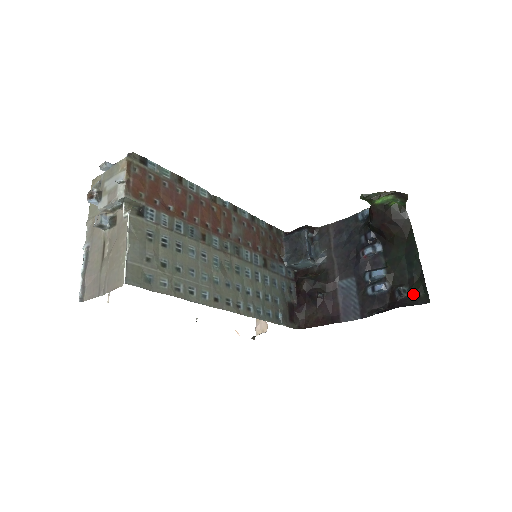
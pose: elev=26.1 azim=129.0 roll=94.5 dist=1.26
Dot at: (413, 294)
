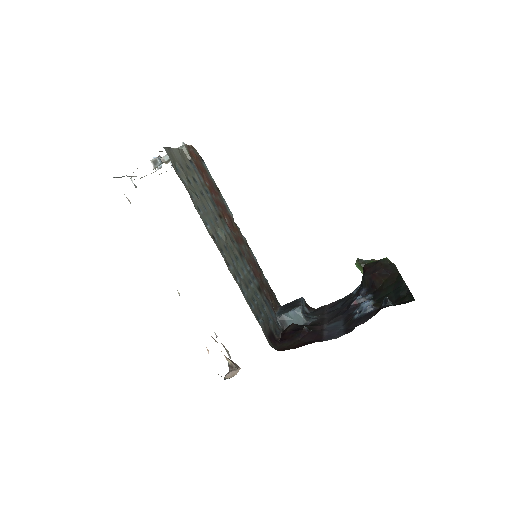
Dot at: (399, 302)
